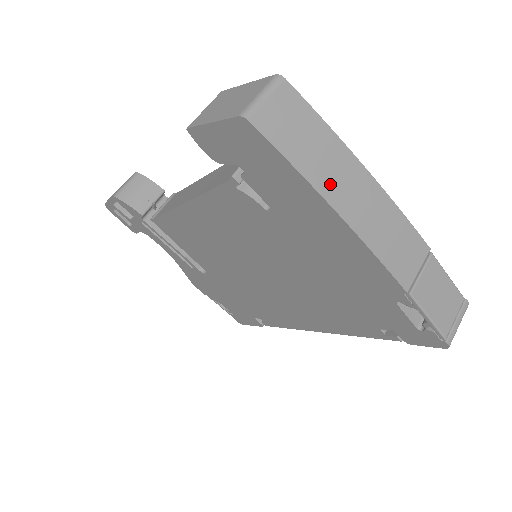
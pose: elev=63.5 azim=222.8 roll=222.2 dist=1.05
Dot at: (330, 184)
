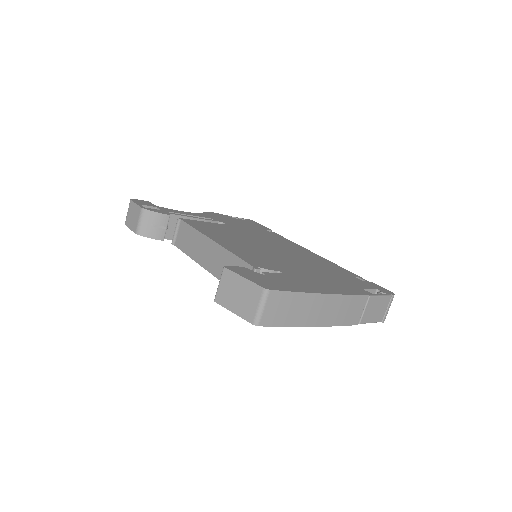
Dot at: (308, 318)
